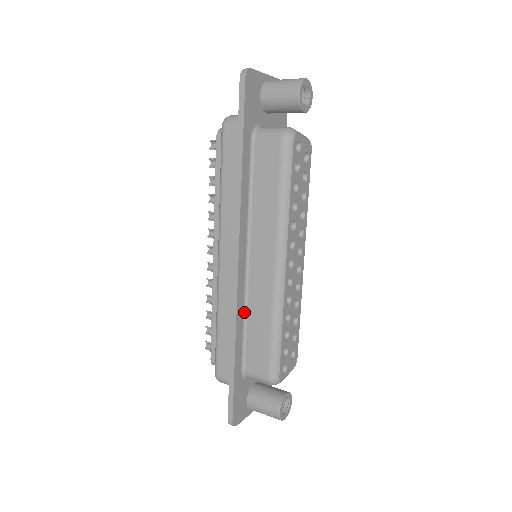
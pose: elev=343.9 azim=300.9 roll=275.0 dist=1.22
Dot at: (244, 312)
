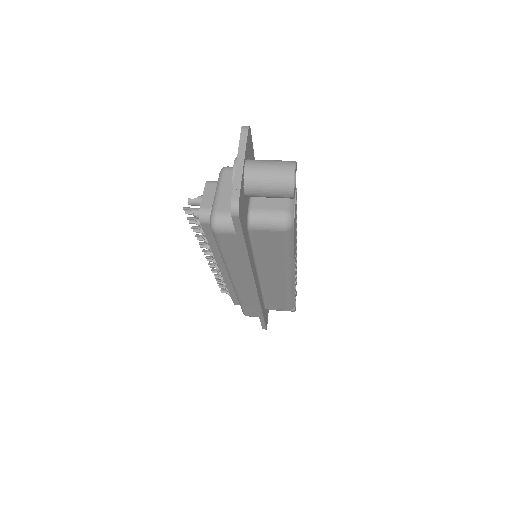
Dot at: (262, 294)
